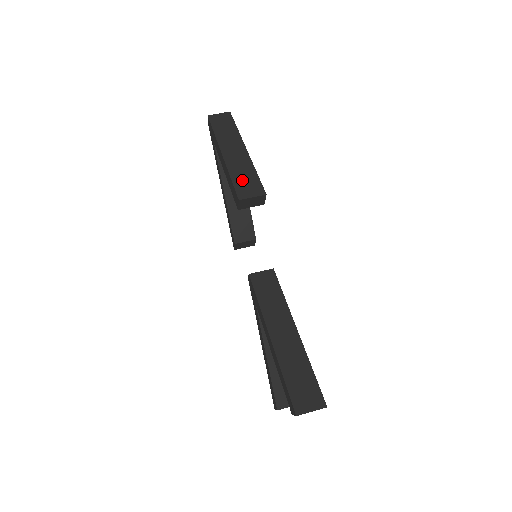
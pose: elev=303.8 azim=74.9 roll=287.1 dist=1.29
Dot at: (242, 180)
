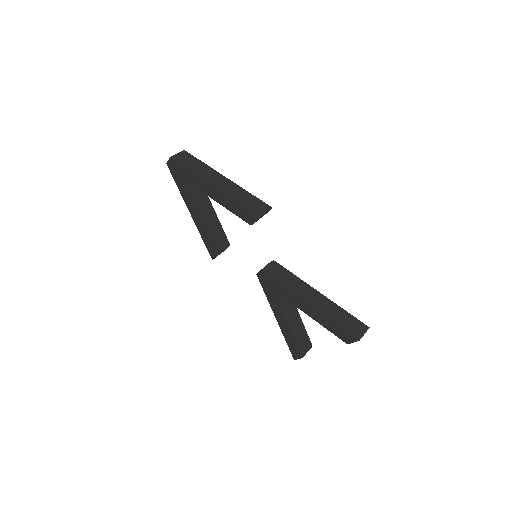
Dot at: (248, 203)
